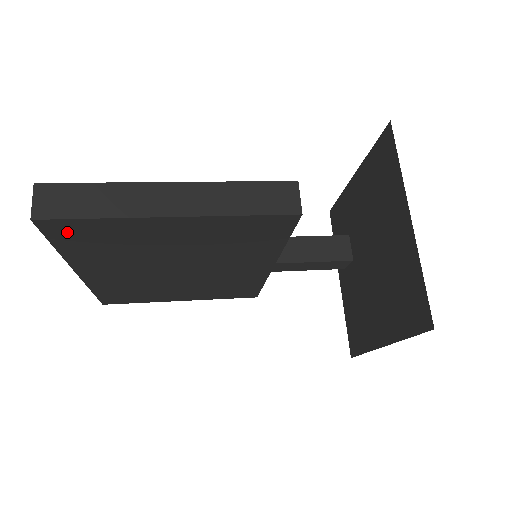
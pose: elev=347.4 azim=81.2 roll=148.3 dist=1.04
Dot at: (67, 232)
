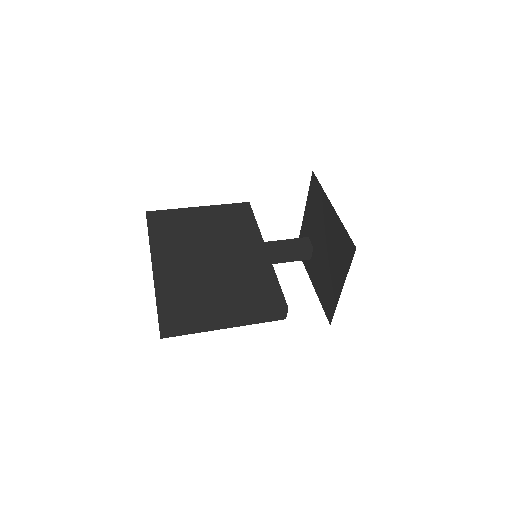
Dot at: occluded
